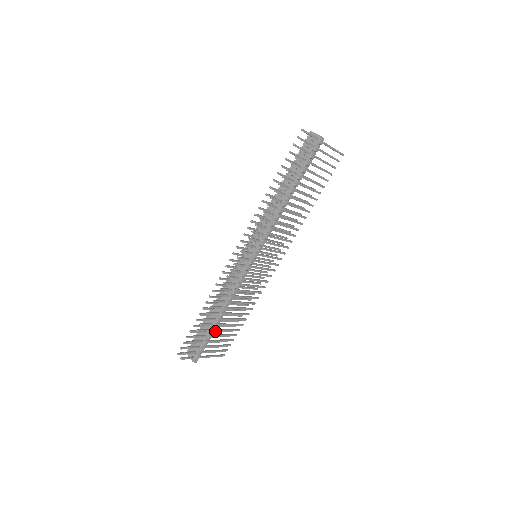
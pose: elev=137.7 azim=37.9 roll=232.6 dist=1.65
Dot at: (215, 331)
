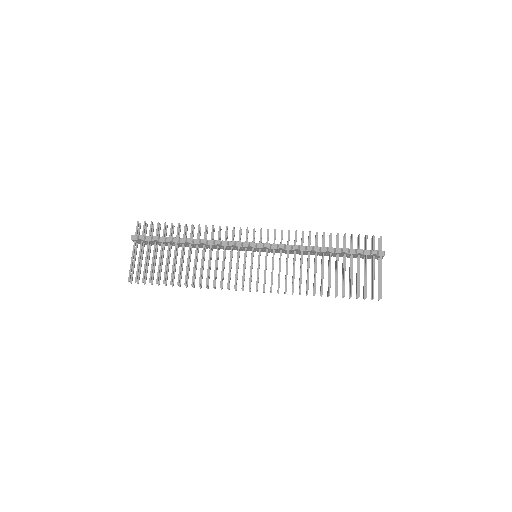
Dot at: (163, 257)
